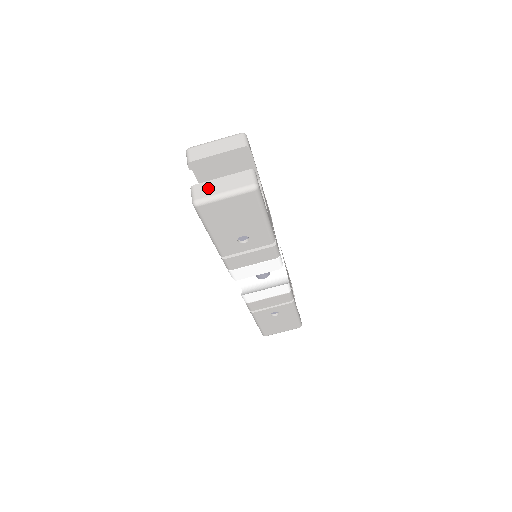
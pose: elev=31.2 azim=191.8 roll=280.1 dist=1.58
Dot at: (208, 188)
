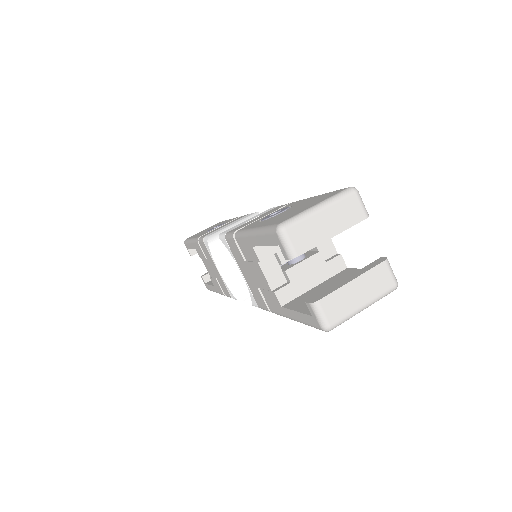
Dot at: (341, 303)
